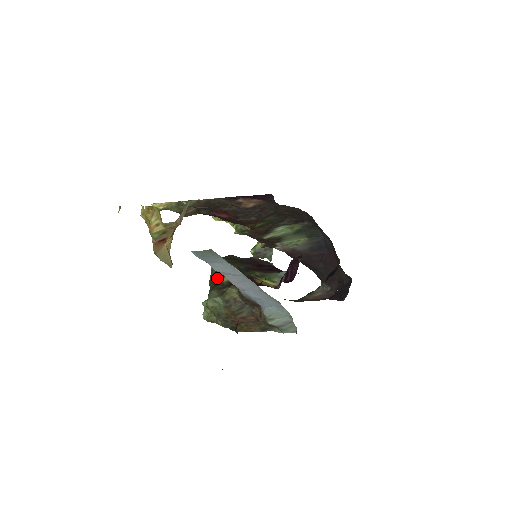
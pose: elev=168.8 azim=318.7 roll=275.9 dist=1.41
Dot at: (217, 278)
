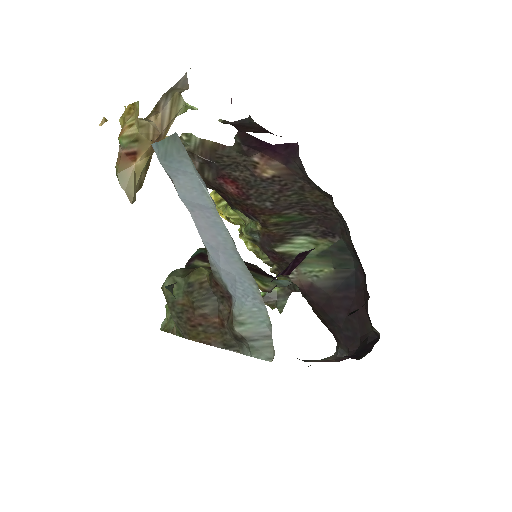
Dot at: (192, 260)
